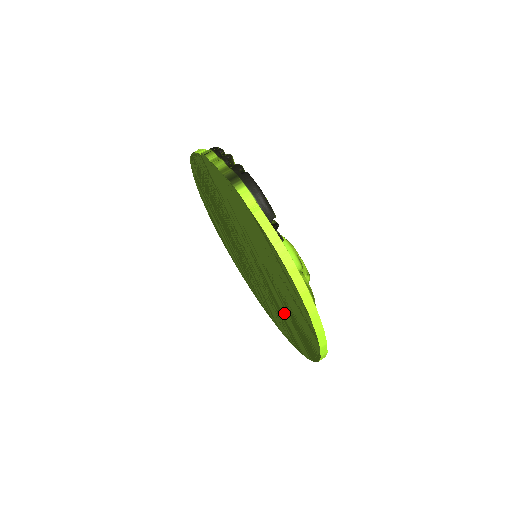
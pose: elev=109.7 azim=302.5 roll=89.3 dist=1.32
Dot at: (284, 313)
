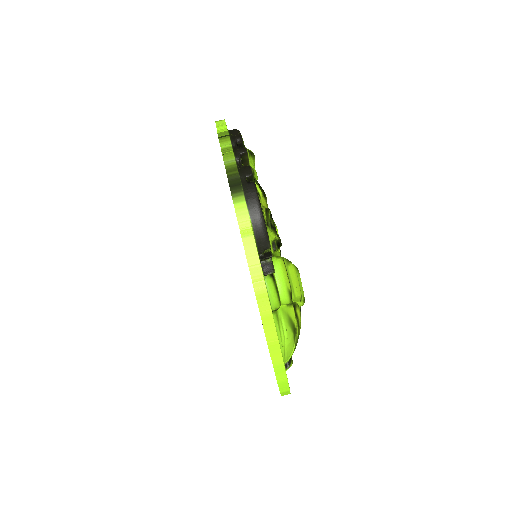
Dot at: occluded
